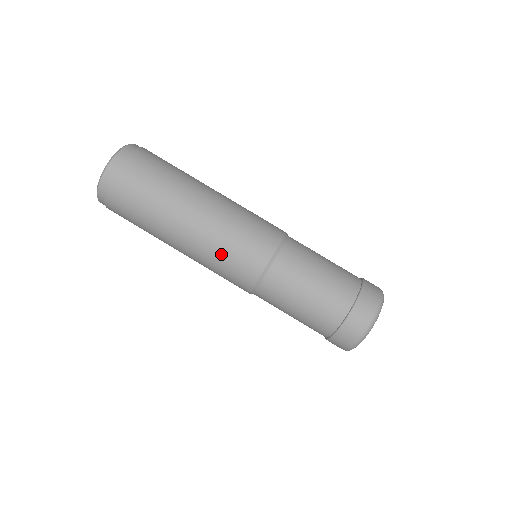
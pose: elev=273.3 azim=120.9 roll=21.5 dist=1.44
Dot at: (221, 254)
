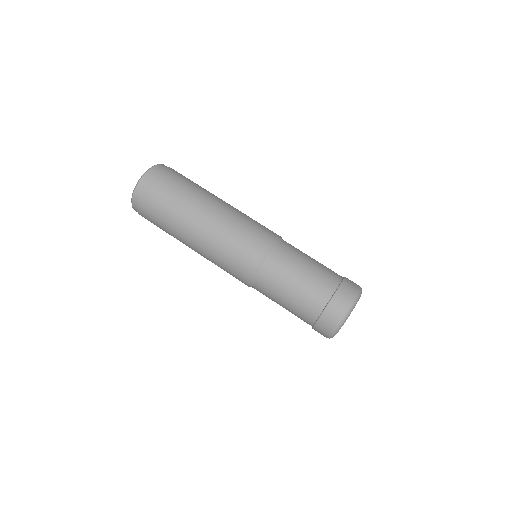
Dot at: (220, 266)
